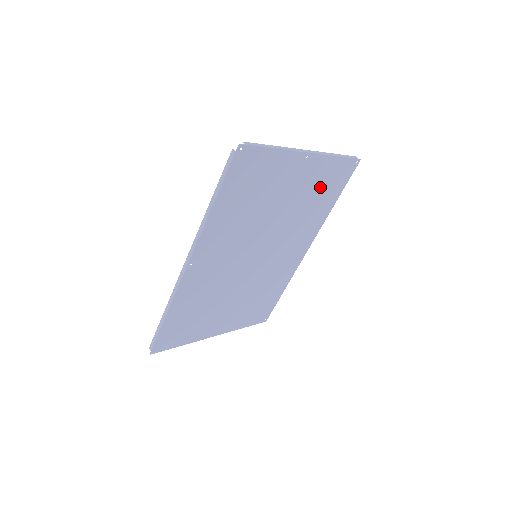
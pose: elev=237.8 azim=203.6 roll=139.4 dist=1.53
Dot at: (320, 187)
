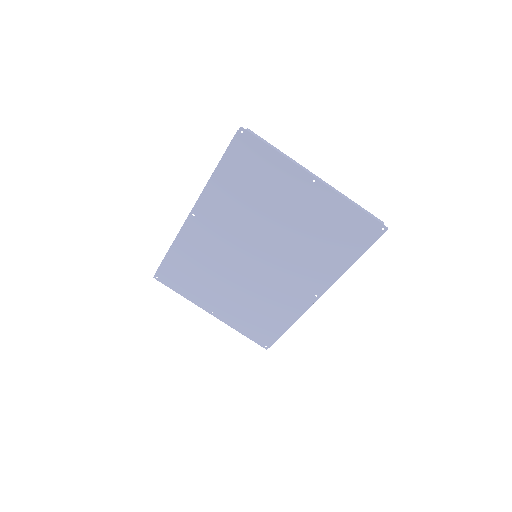
Dot at: (332, 228)
